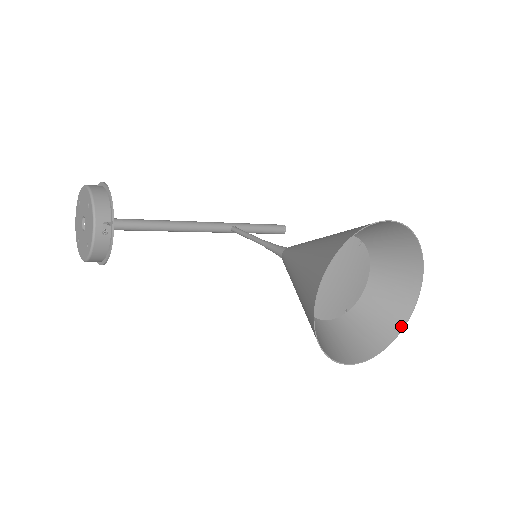
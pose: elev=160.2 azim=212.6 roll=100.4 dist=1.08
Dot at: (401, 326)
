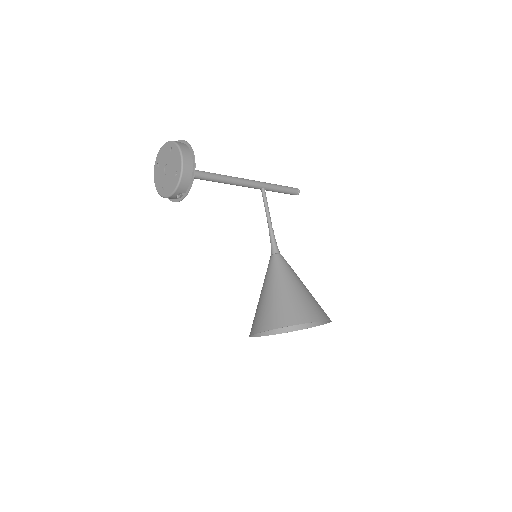
Dot at: (298, 329)
